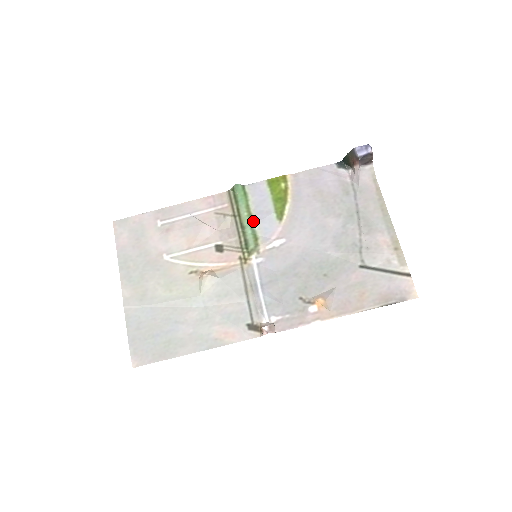
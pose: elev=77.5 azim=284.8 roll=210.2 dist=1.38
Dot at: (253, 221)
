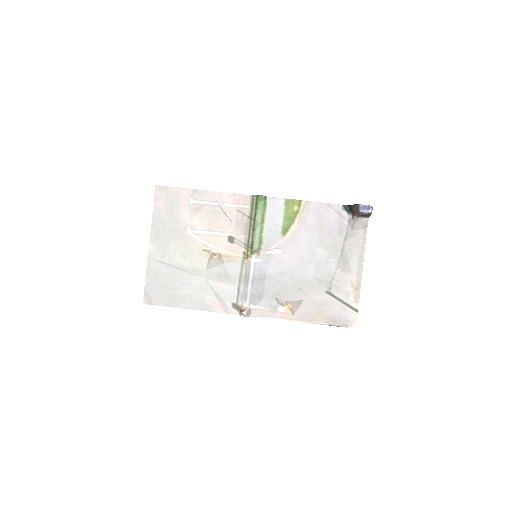
Dot at: (263, 228)
